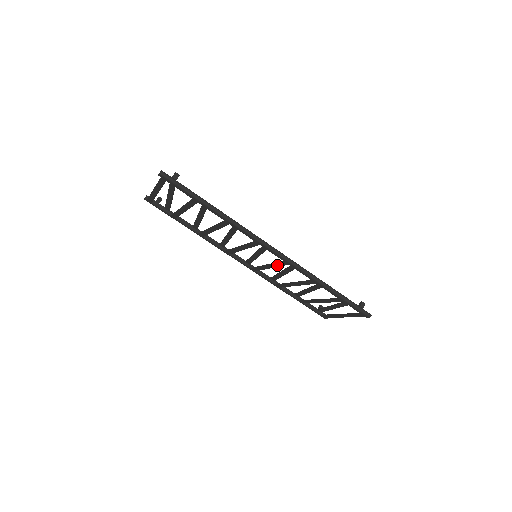
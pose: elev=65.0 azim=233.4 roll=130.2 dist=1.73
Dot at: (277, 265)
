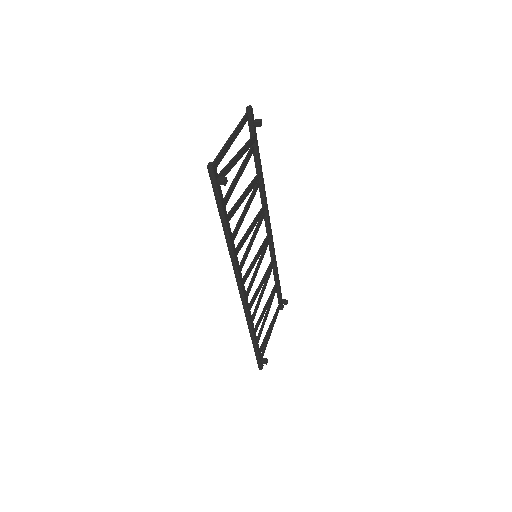
Dot at: (251, 284)
